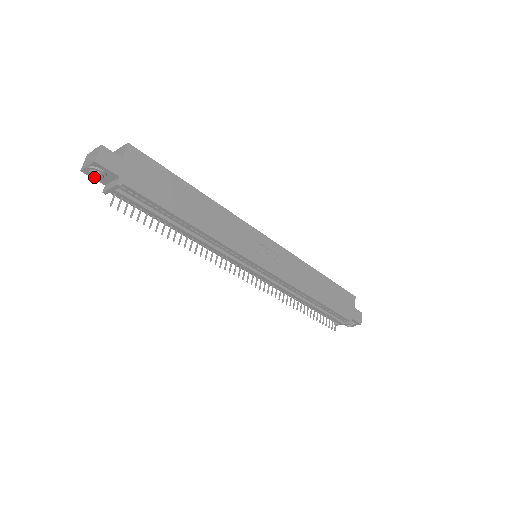
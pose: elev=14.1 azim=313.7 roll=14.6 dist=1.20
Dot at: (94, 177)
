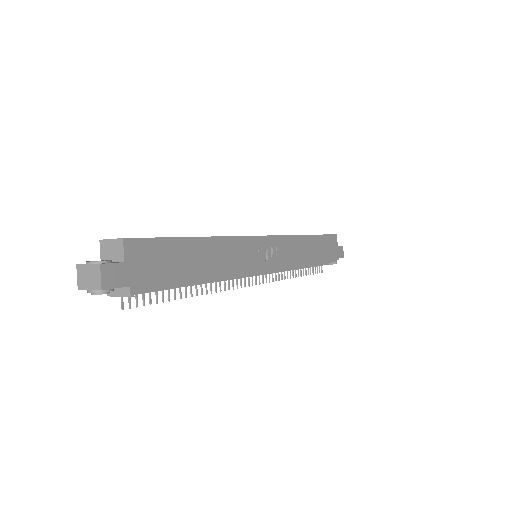
Dot at: occluded
